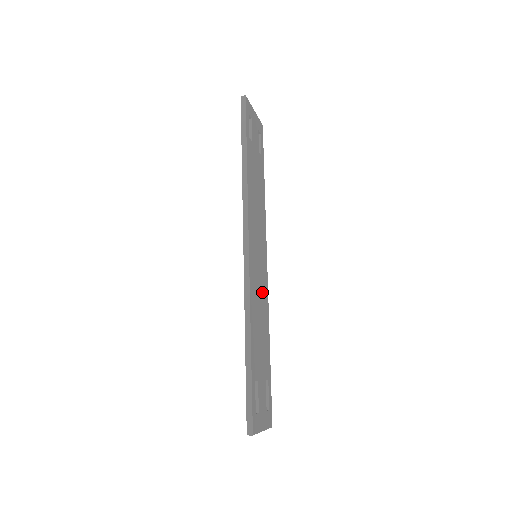
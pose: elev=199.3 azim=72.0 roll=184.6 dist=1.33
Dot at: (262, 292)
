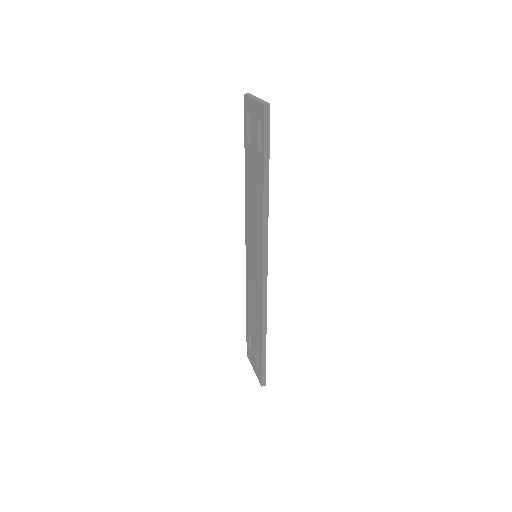
Dot at: occluded
